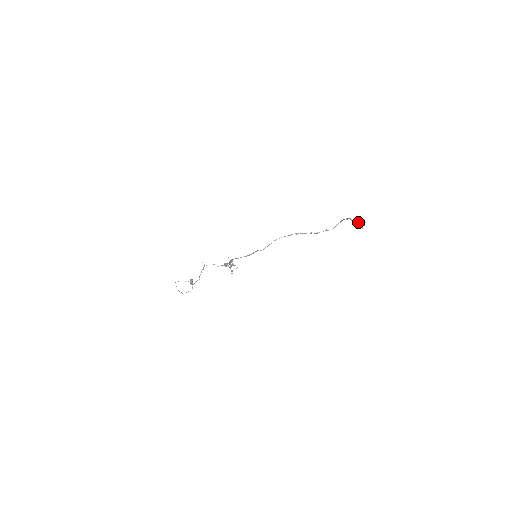
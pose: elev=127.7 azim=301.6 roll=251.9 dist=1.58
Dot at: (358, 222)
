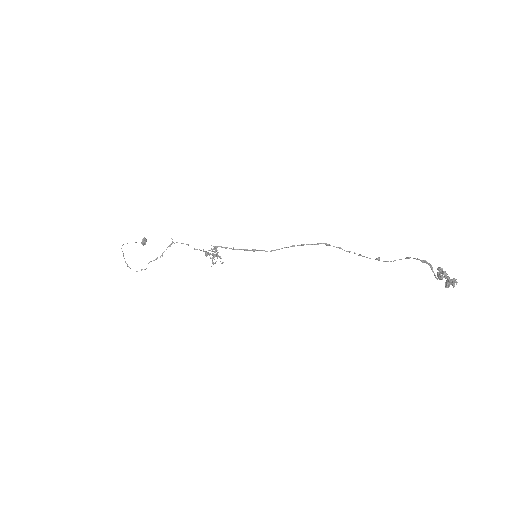
Dot at: occluded
